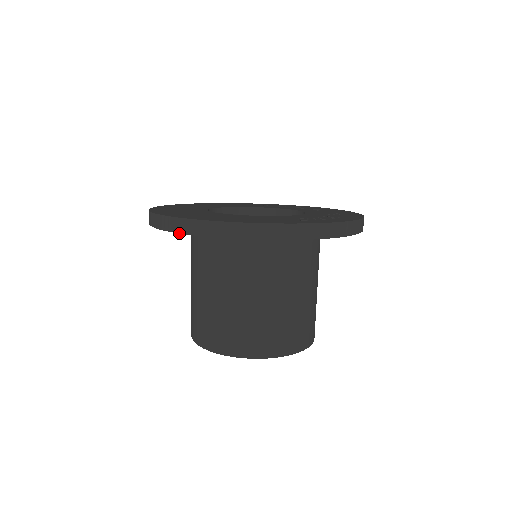
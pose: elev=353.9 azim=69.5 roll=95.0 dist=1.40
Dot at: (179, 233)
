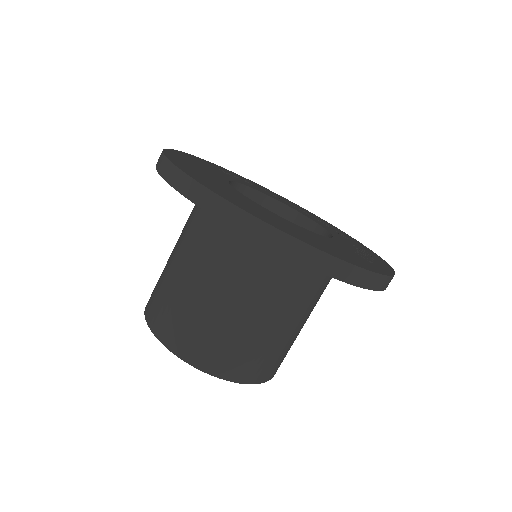
Dot at: (271, 249)
